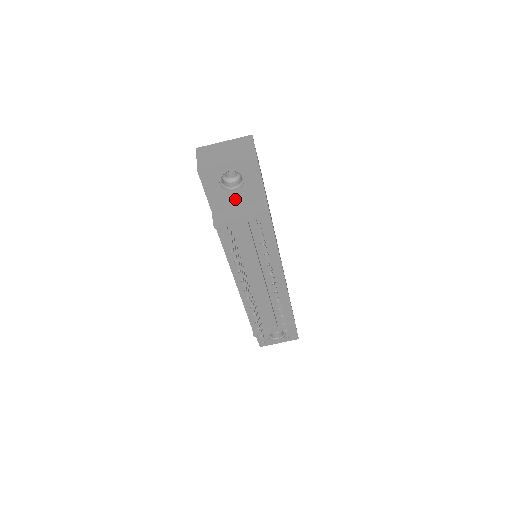
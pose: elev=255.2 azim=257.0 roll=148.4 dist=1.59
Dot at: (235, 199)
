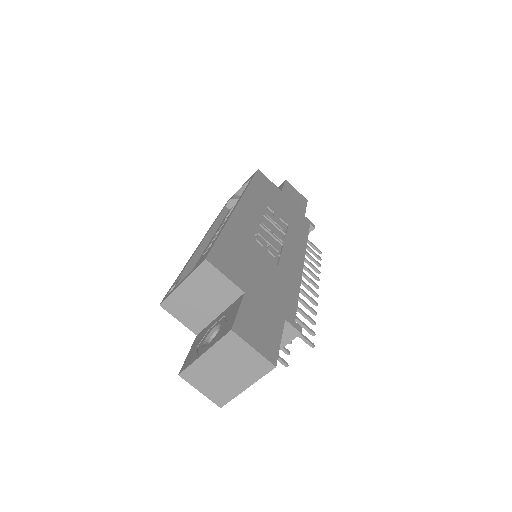
Dot at: occluded
